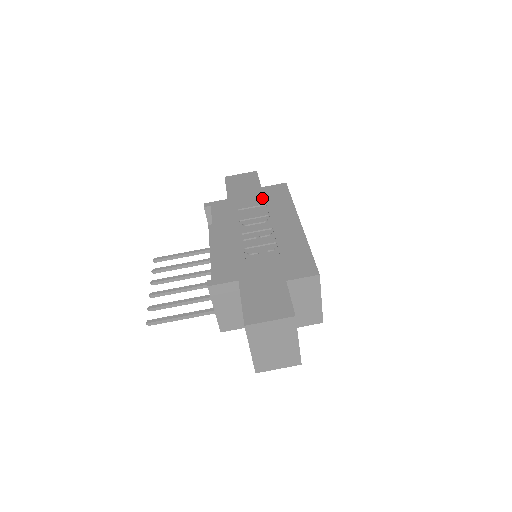
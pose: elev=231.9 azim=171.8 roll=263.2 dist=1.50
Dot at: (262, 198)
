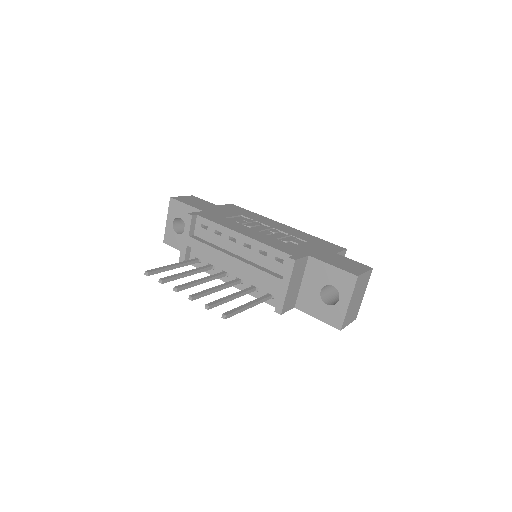
Dot at: (232, 211)
